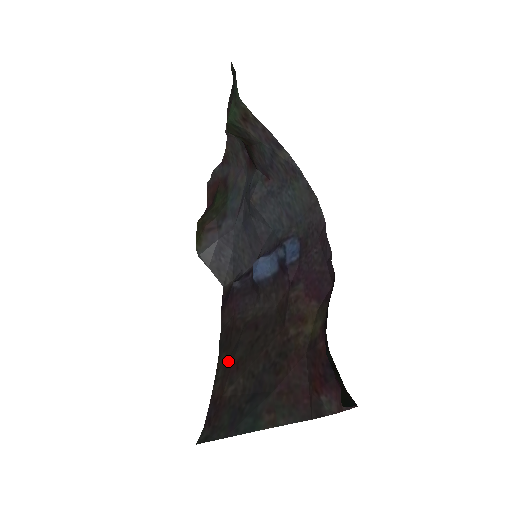
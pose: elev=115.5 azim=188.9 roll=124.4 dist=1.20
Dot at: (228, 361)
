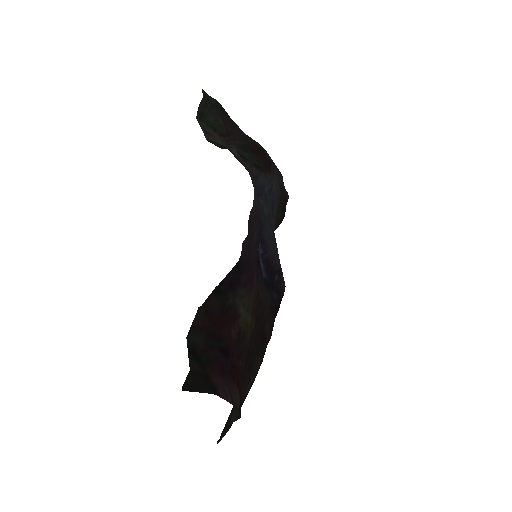
Dot at: (253, 365)
